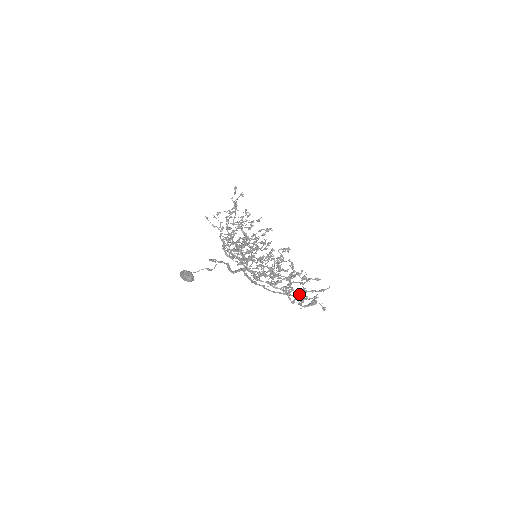
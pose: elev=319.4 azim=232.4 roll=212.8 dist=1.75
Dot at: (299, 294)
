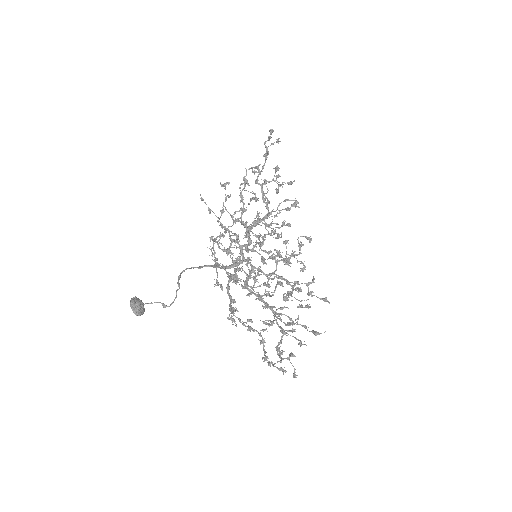
Dot at: (265, 360)
